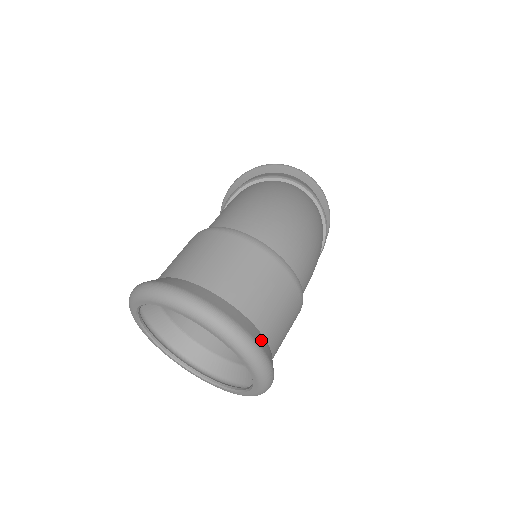
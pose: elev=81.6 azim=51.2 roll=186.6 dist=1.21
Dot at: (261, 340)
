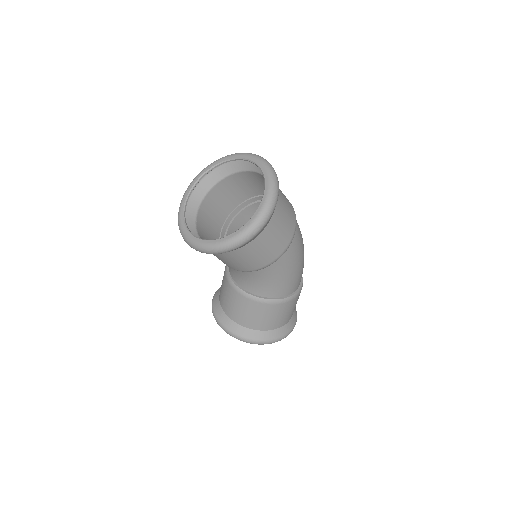
Dot at: occluded
